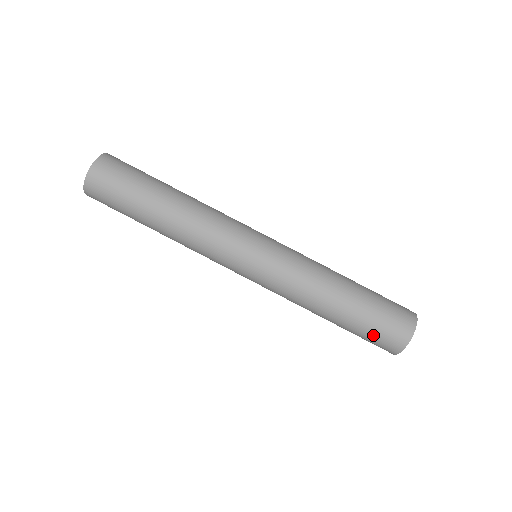
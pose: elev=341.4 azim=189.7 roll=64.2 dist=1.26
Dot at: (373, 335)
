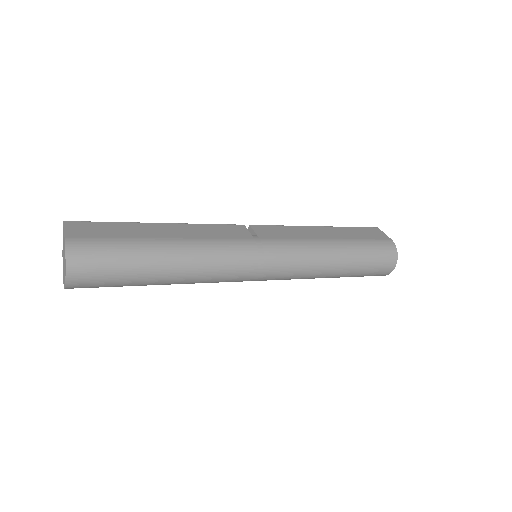
Dot at: (361, 276)
